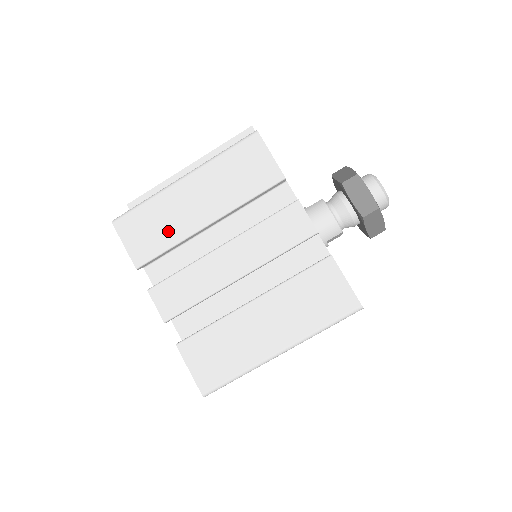
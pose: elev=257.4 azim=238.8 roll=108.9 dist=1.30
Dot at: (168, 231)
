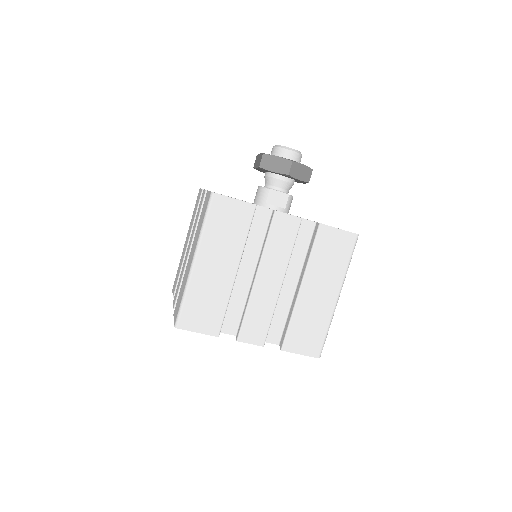
Dot at: occluded
